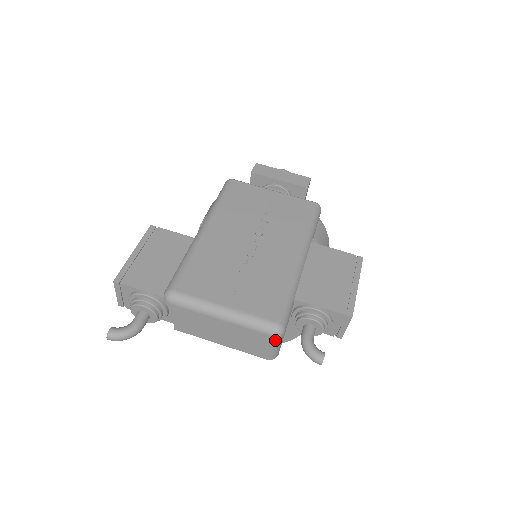
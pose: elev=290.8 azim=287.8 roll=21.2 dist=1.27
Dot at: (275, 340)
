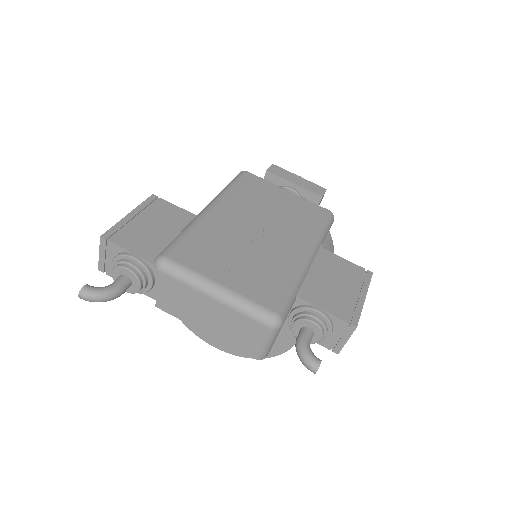
Dot at: (269, 333)
